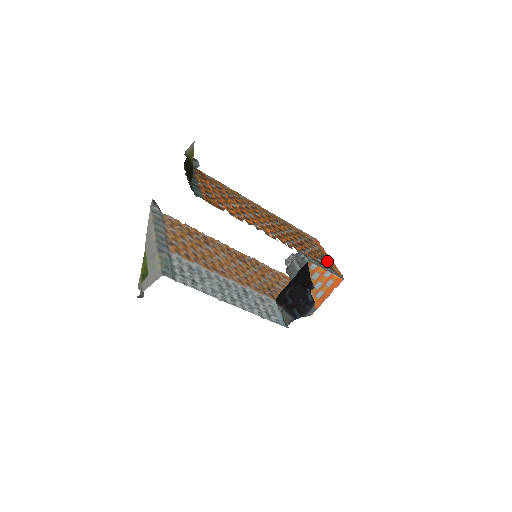
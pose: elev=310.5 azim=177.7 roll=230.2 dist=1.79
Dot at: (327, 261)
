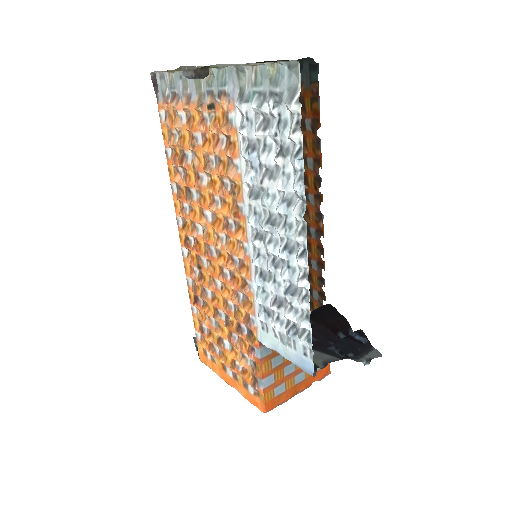
Dot at: occluded
